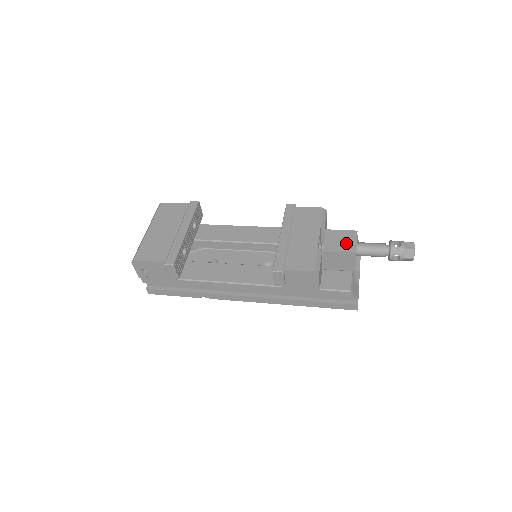
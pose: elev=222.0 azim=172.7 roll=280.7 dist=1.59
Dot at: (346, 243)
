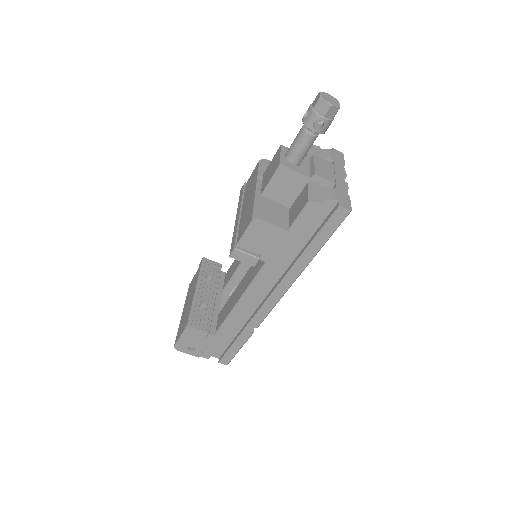
Dot at: (274, 166)
